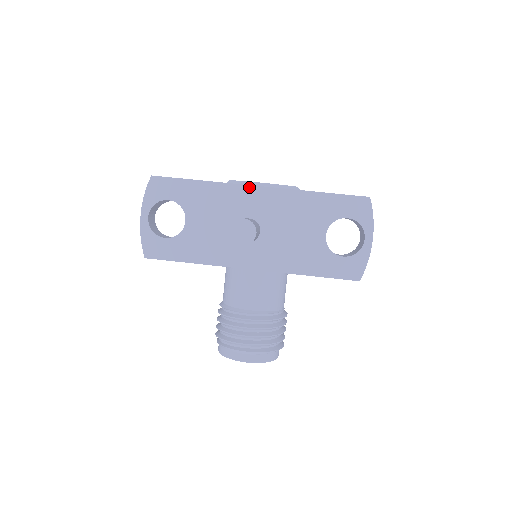
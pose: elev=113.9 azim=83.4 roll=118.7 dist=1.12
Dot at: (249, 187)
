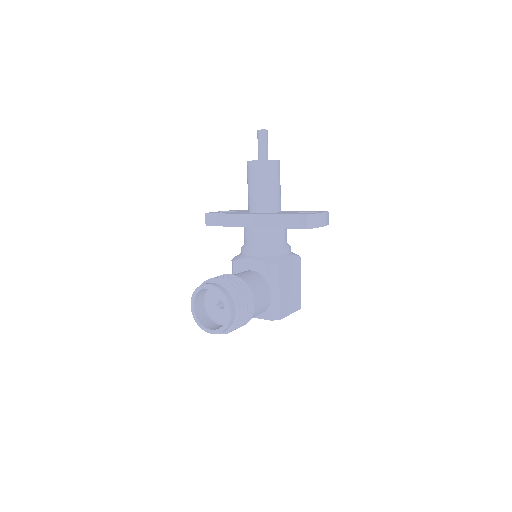
Dot at: occluded
